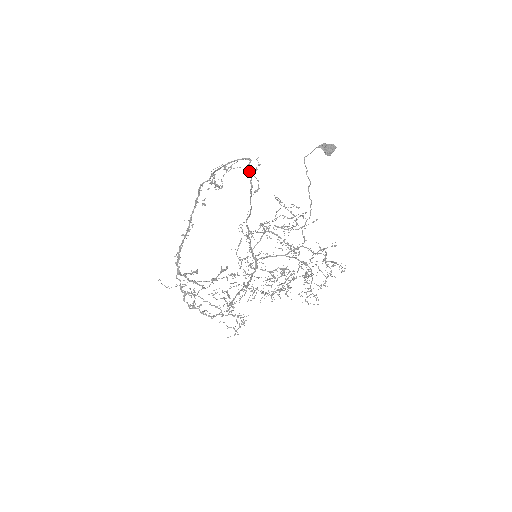
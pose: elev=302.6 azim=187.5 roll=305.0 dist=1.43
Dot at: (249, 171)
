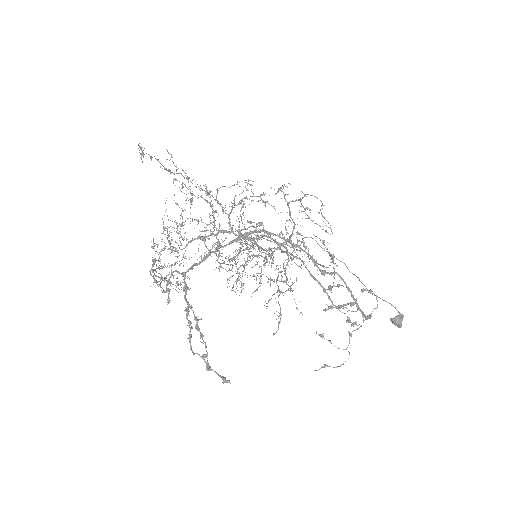
Dot at: occluded
